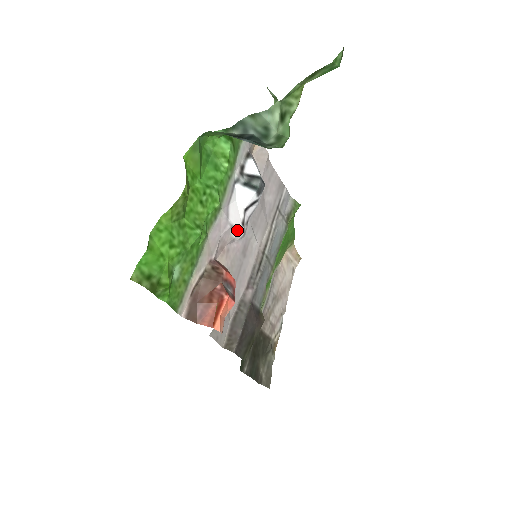
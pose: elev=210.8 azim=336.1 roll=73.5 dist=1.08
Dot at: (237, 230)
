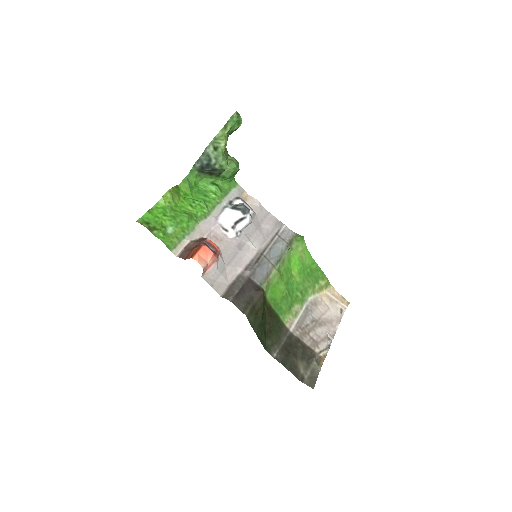
Dot at: (227, 229)
